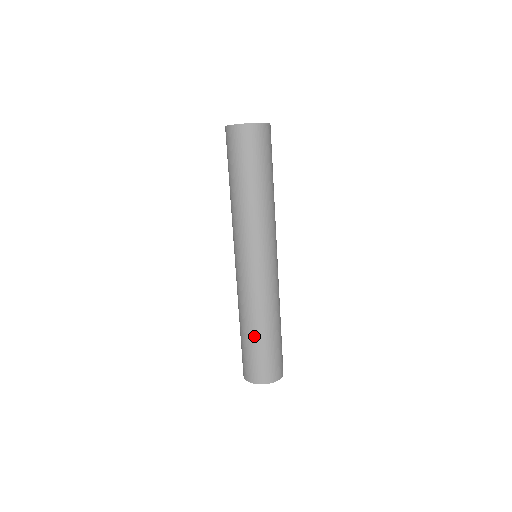
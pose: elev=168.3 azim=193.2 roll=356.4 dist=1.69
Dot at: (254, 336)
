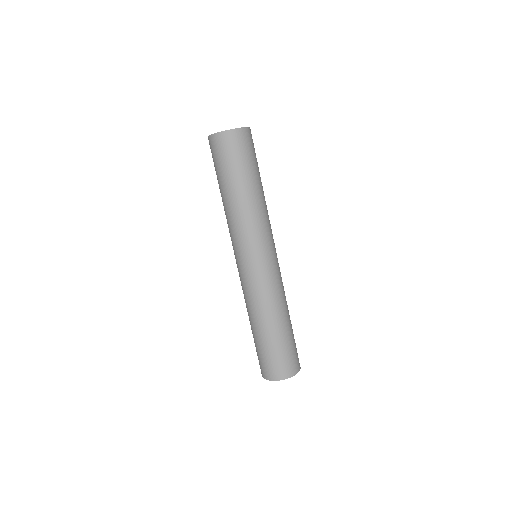
Dot at: (284, 328)
